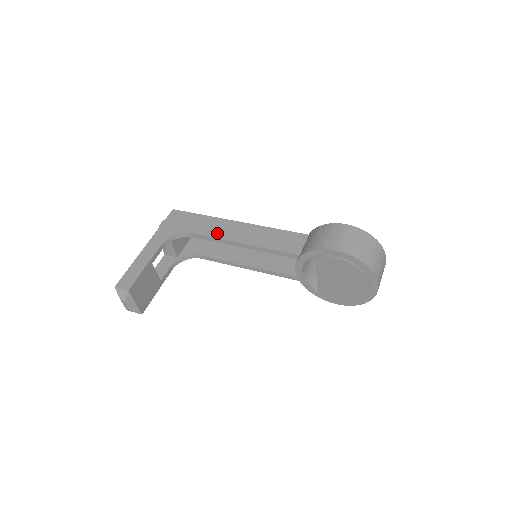
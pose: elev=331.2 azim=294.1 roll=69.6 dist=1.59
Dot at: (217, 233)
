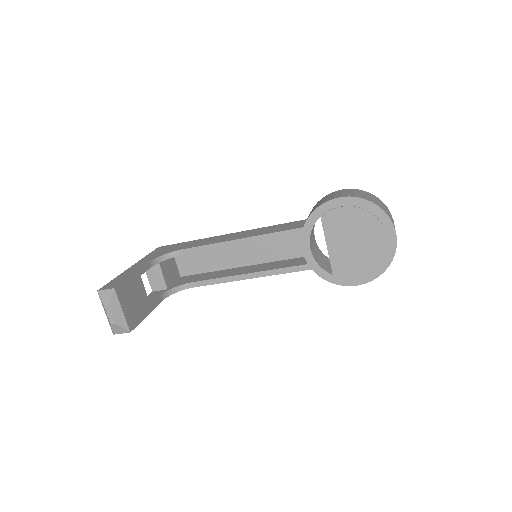
Dot at: (210, 242)
